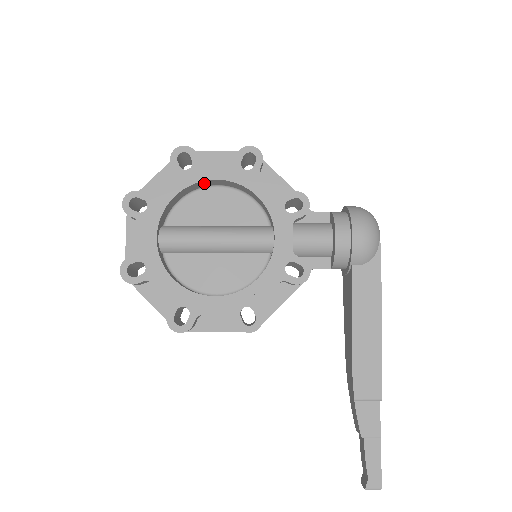
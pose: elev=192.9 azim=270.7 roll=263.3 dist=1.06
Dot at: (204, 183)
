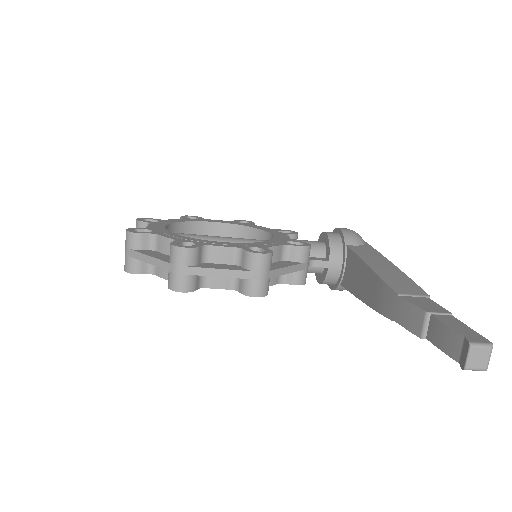
Dot at: (207, 229)
